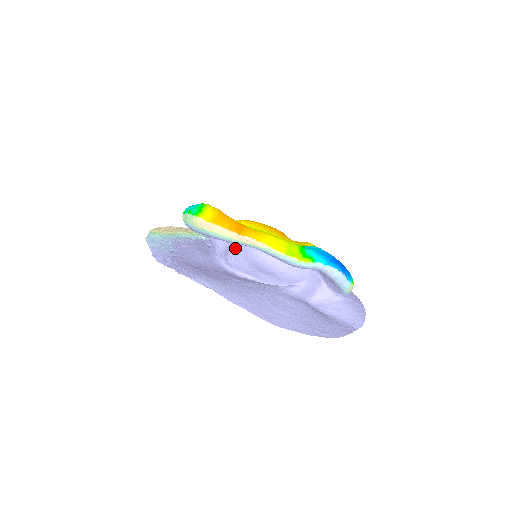
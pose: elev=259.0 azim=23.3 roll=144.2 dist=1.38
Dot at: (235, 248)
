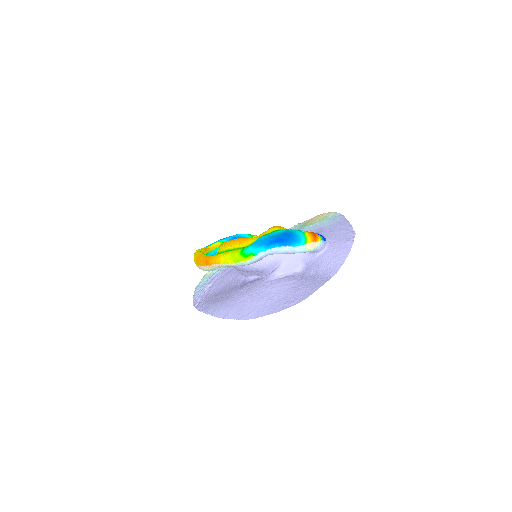
Dot at: occluded
